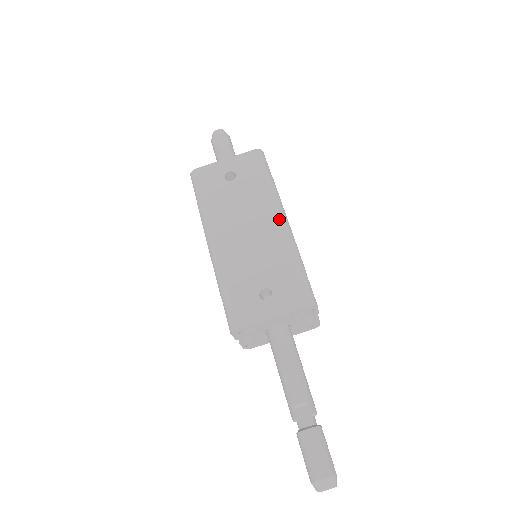
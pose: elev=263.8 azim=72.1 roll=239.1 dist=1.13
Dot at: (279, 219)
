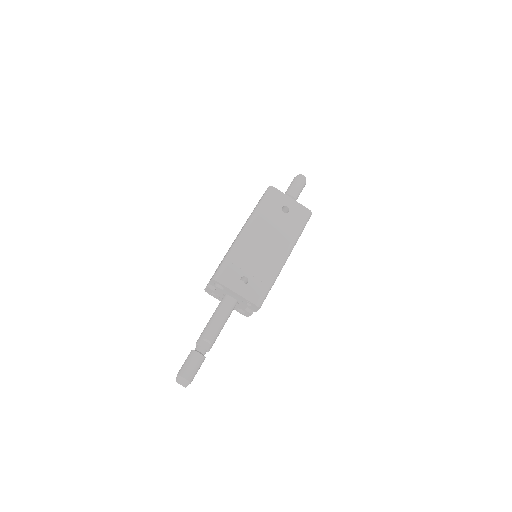
Dot at: (285, 254)
